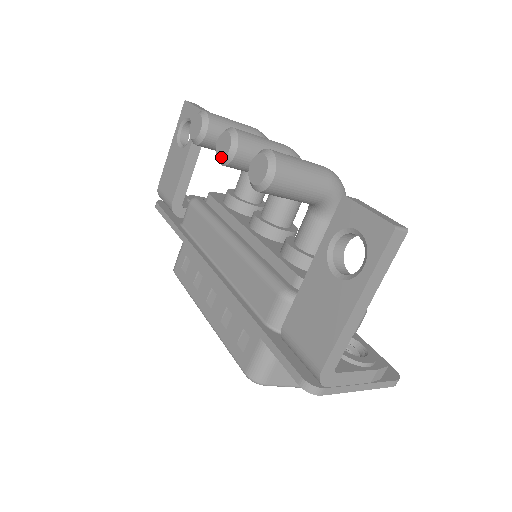
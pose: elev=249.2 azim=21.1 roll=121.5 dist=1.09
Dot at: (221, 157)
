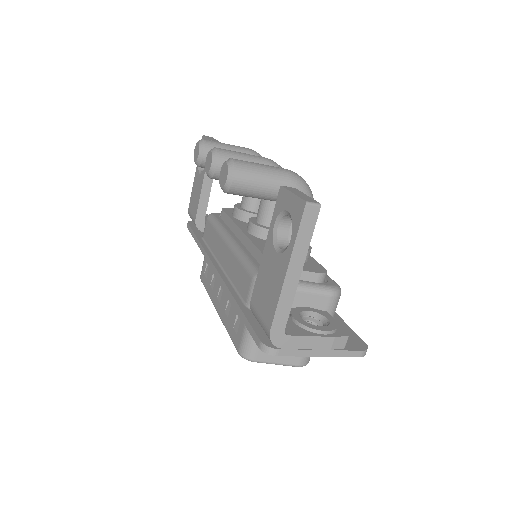
Dot at: (207, 172)
